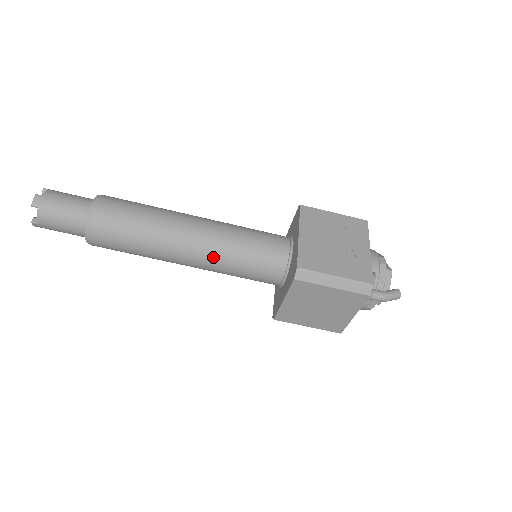
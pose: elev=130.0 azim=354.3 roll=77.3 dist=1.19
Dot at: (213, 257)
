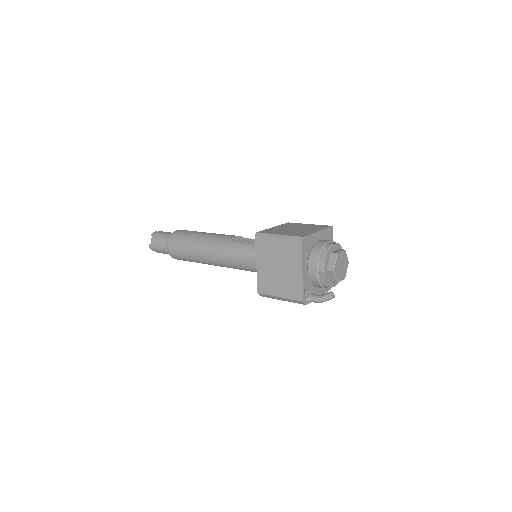
Dot at: occluded
